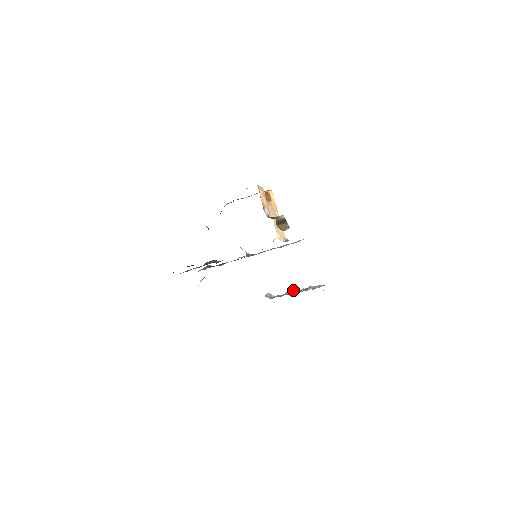
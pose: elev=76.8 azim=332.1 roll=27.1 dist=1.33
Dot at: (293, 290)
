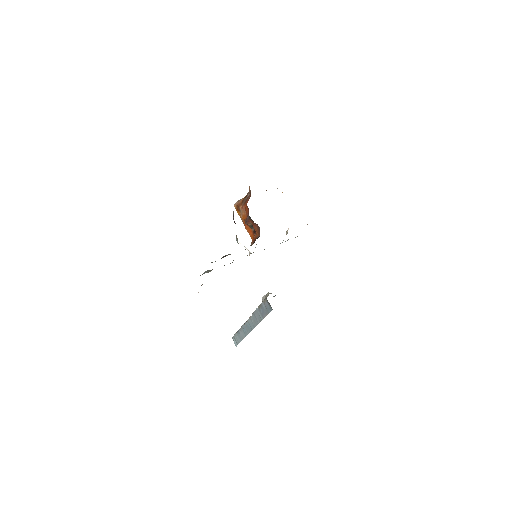
Dot at: occluded
